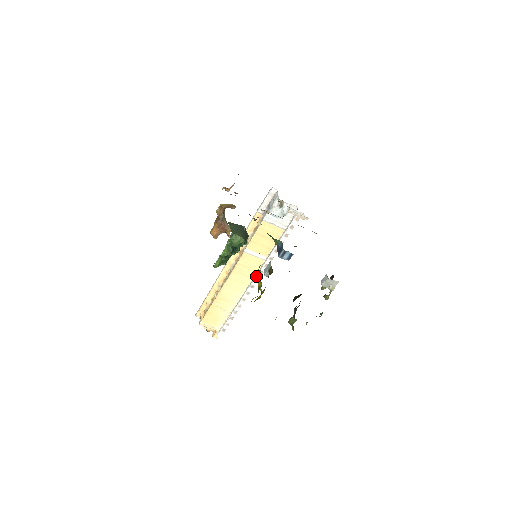
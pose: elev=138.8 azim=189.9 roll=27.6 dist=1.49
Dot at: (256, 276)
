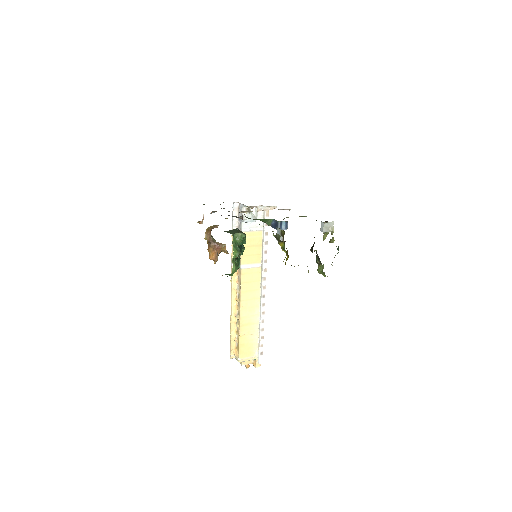
Dot at: (262, 285)
